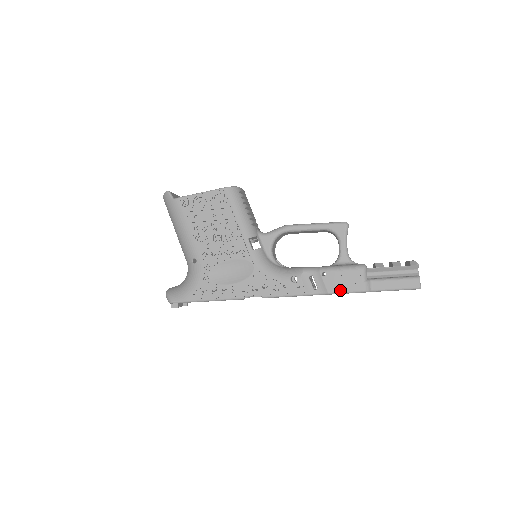
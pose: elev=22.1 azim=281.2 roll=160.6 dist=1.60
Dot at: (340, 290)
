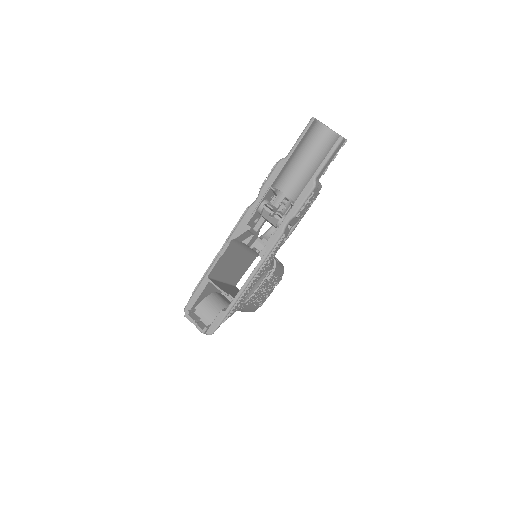
Dot at: (267, 180)
